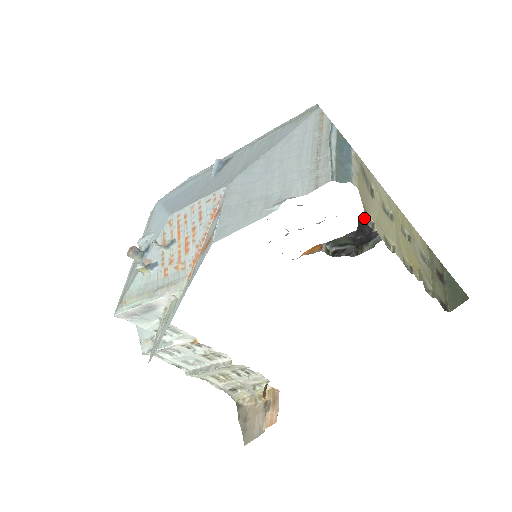
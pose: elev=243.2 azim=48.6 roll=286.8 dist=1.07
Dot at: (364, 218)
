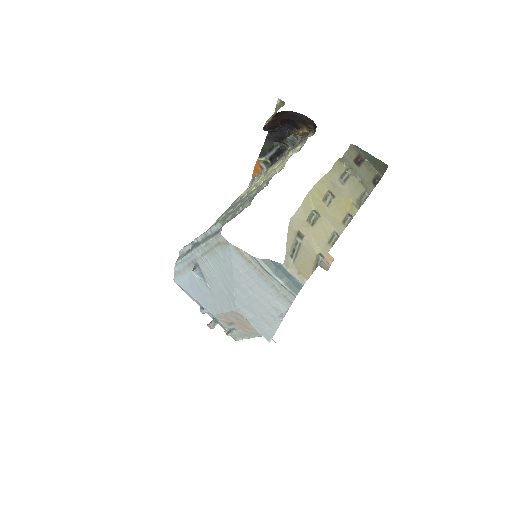
Dot at: (267, 129)
